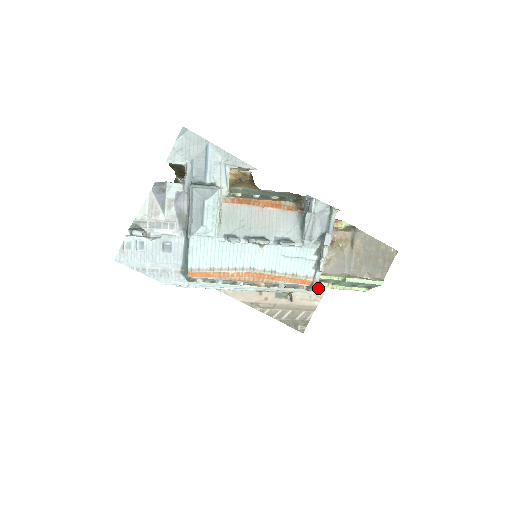
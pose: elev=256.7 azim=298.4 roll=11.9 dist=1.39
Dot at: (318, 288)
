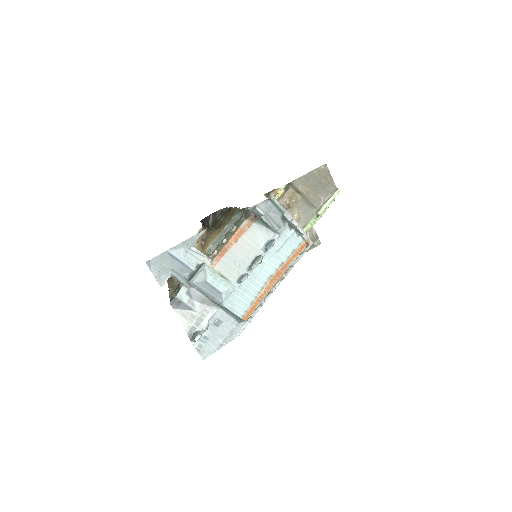
Dot at: occluded
